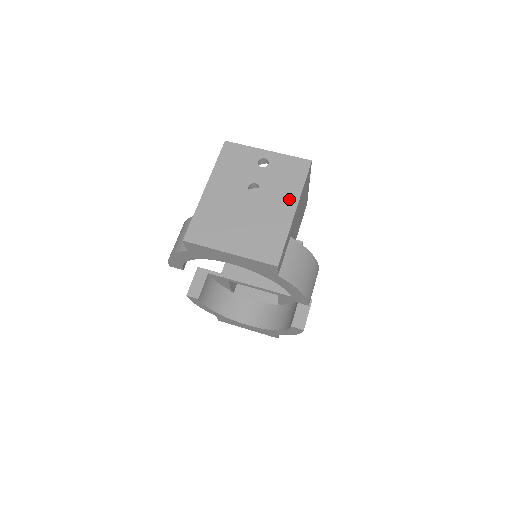
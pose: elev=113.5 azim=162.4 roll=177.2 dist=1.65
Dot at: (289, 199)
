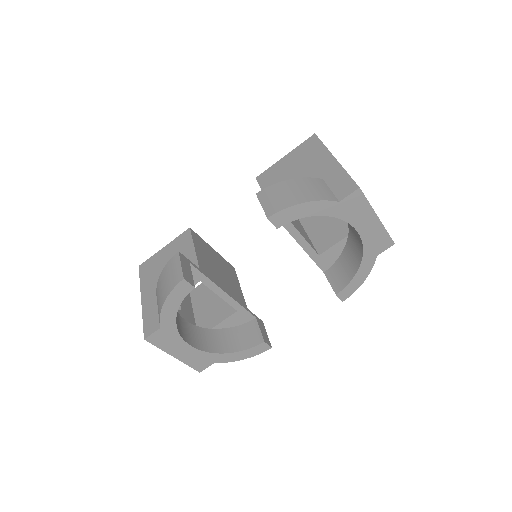
Dot at: occluded
